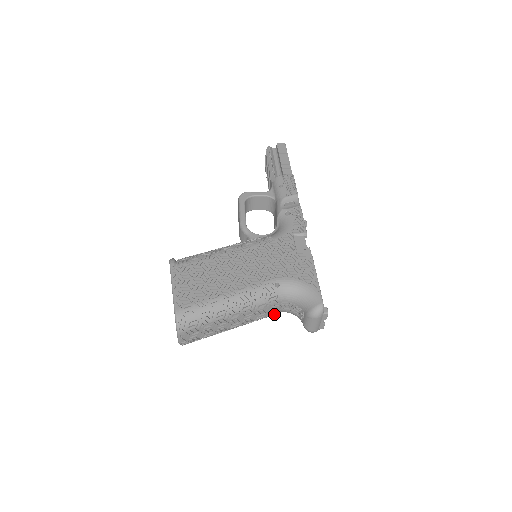
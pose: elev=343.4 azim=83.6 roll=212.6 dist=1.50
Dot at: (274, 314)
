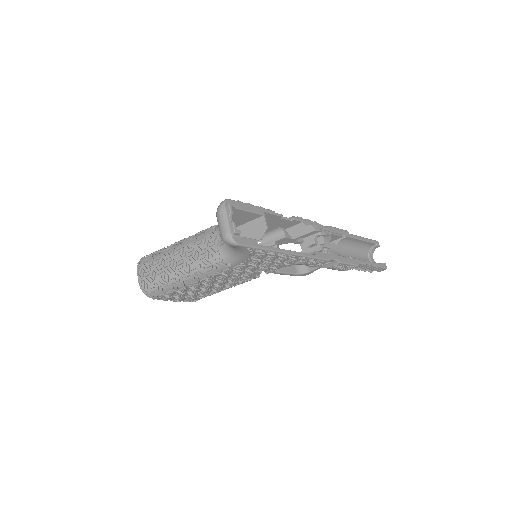
Dot at: (217, 254)
